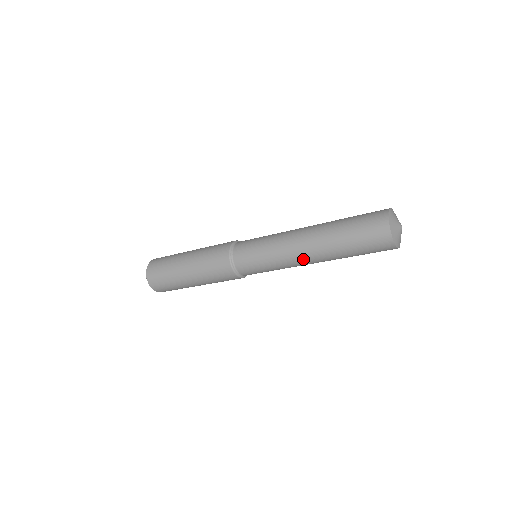
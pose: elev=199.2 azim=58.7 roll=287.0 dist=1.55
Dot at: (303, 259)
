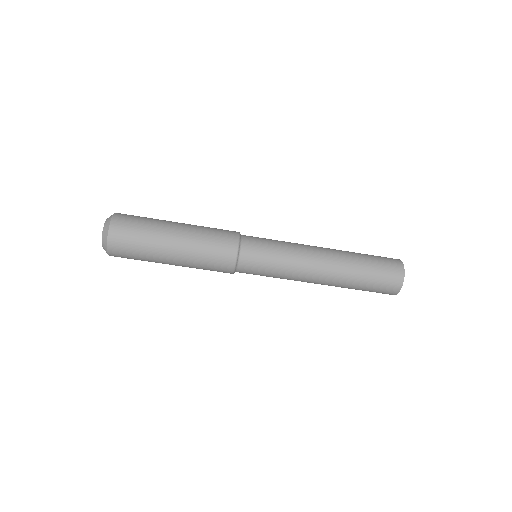
Dot at: (317, 272)
